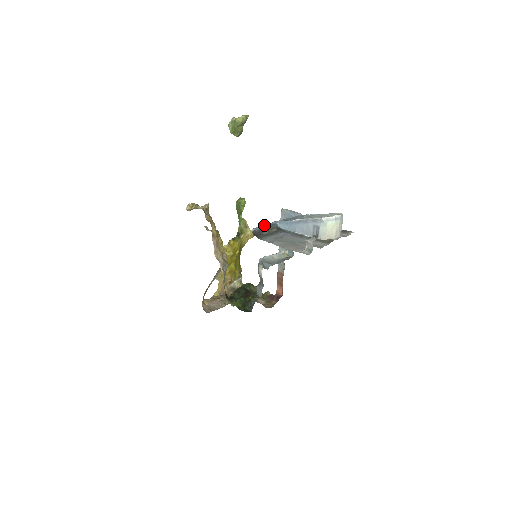
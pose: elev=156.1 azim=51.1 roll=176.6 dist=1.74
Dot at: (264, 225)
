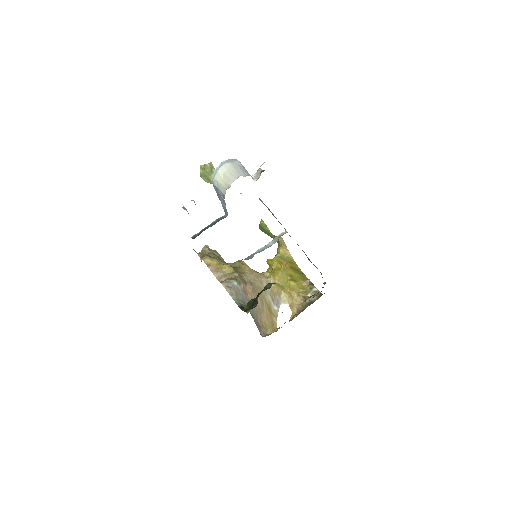
Dot at: (210, 225)
